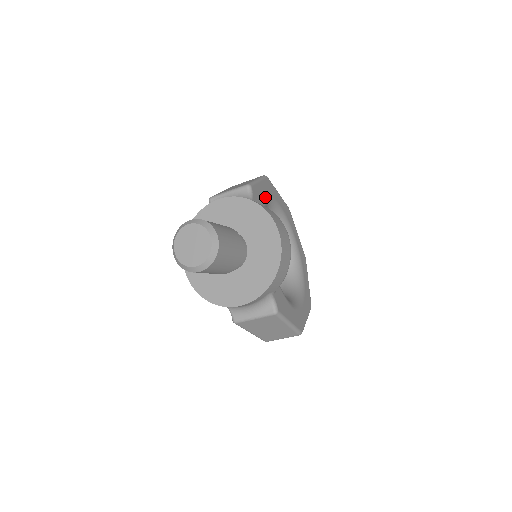
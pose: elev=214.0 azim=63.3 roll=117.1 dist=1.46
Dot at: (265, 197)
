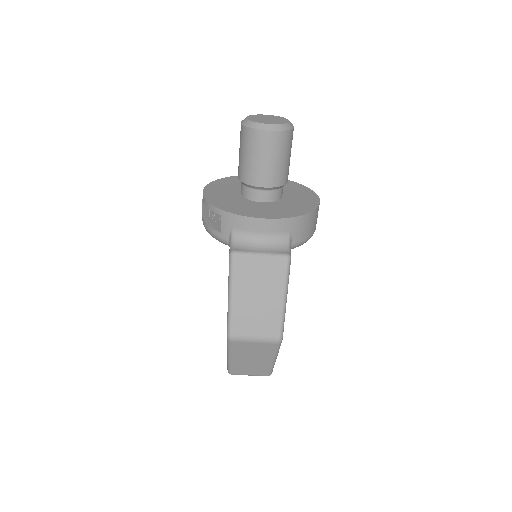
Dot at: occluded
